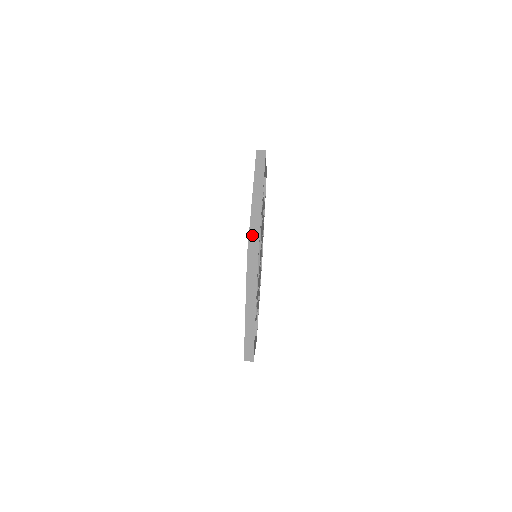
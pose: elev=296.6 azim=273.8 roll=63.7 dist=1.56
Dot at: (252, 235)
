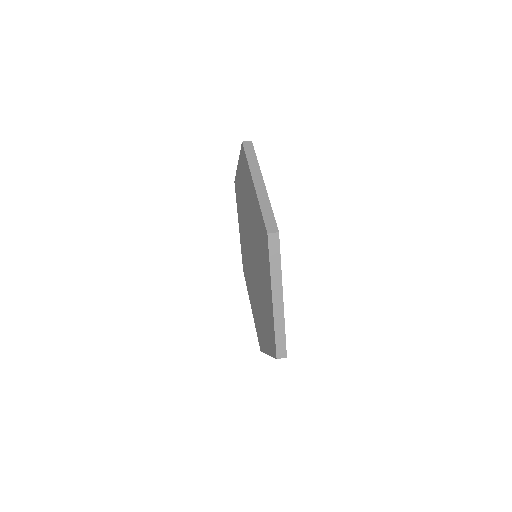
Dot at: (266, 215)
